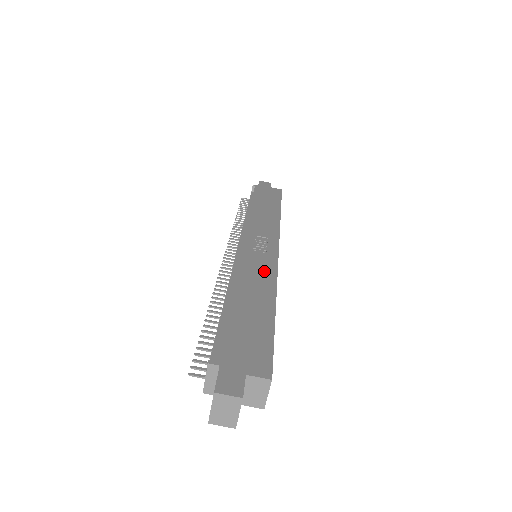
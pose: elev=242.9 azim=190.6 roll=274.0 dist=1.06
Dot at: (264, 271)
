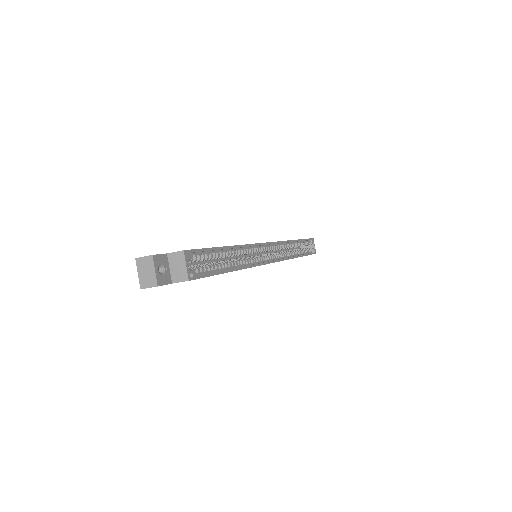
Dot at: occluded
